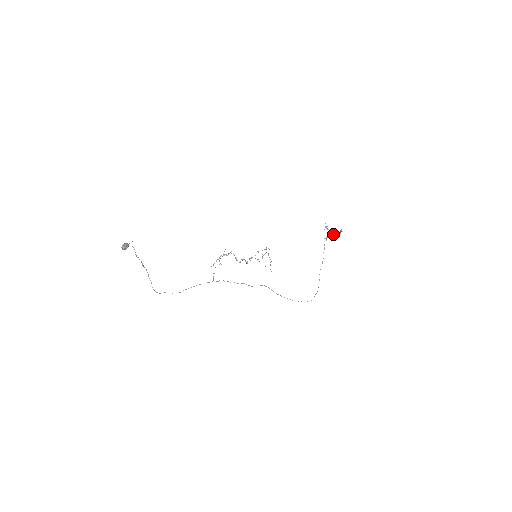
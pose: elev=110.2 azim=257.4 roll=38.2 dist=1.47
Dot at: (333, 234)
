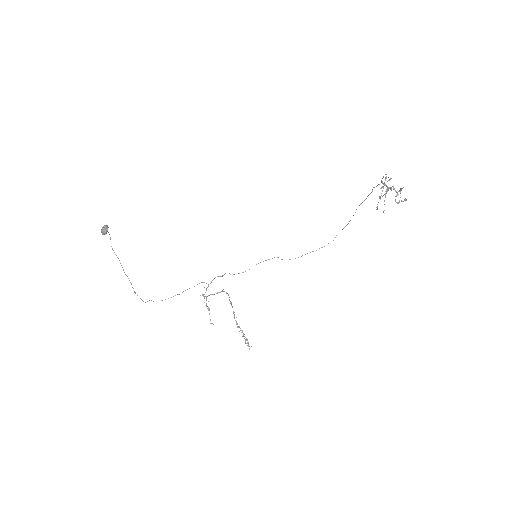
Dot at: (383, 212)
